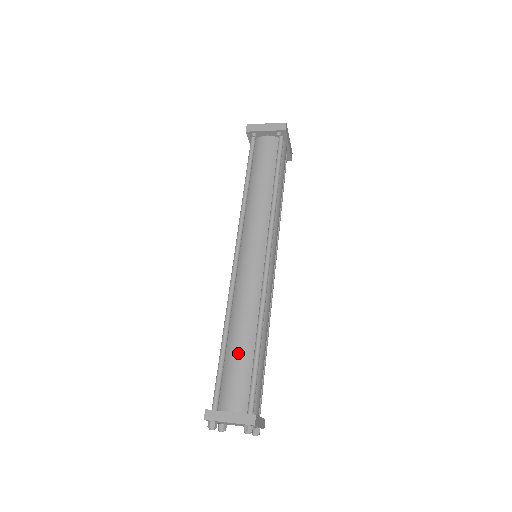
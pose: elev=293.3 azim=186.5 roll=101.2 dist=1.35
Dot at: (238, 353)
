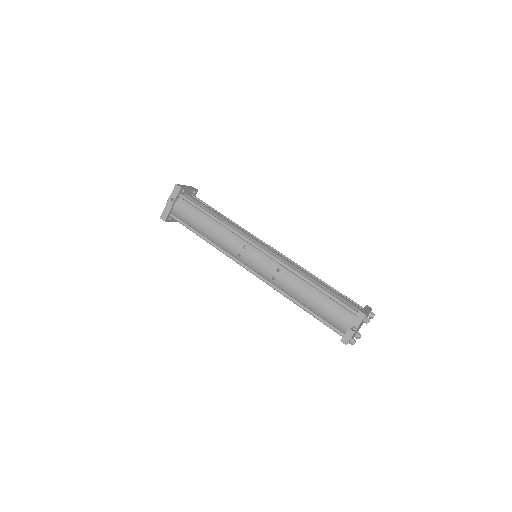
Dot at: (328, 287)
